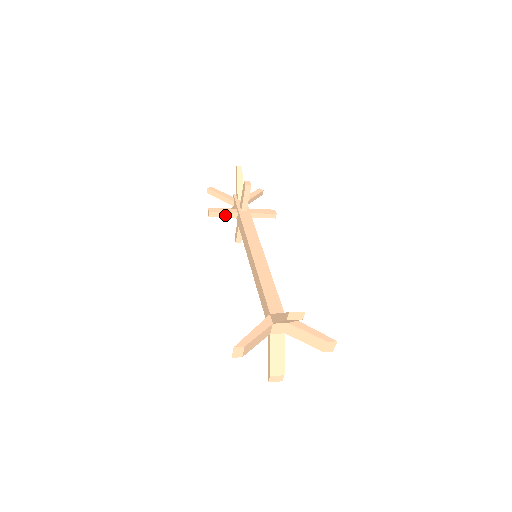
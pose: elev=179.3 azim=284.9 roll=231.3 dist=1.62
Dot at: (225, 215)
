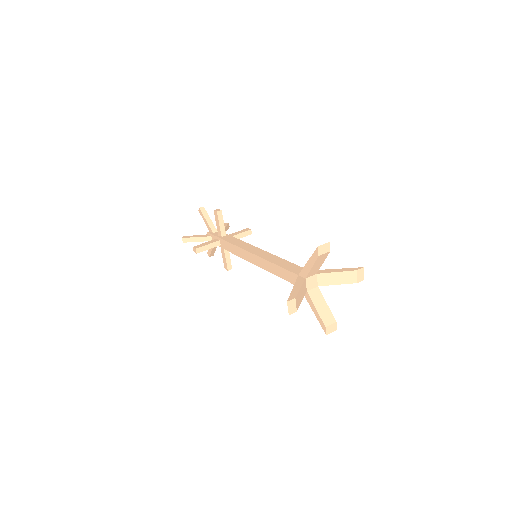
Dot at: (210, 246)
